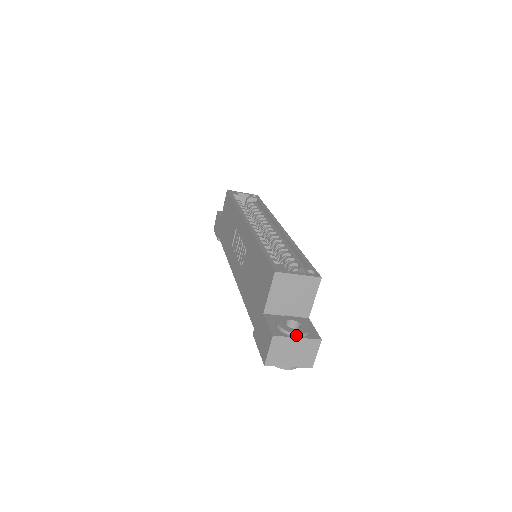
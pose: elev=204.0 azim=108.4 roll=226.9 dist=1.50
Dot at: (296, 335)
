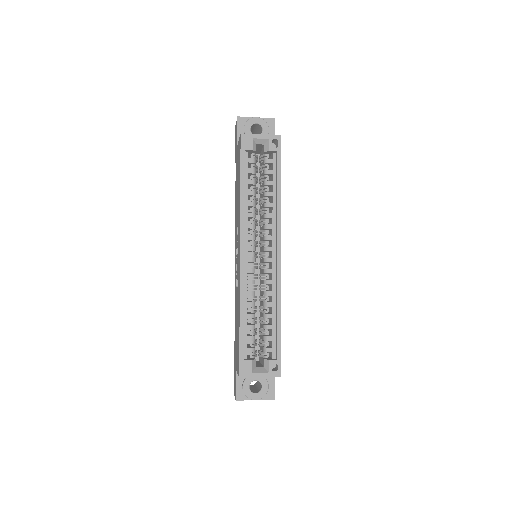
Dot at: occluded
